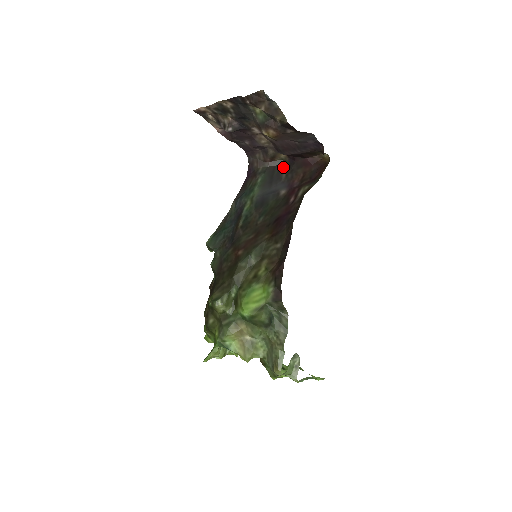
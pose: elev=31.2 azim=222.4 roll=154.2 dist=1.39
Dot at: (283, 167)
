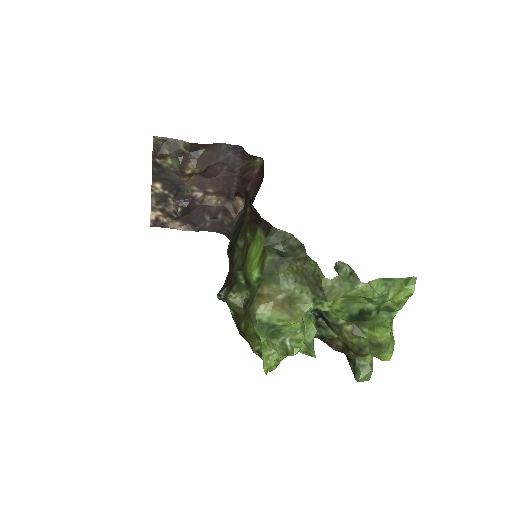
Dot at: occluded
